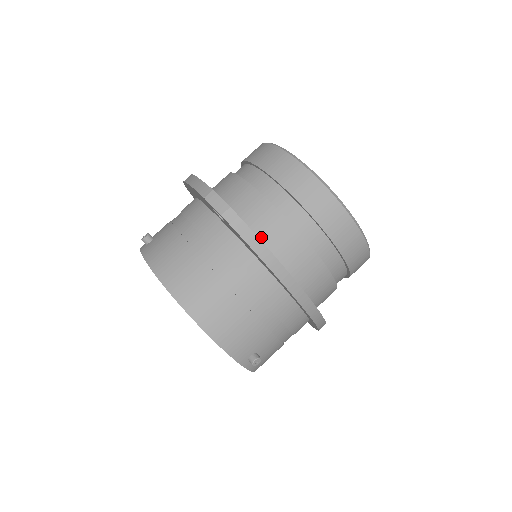
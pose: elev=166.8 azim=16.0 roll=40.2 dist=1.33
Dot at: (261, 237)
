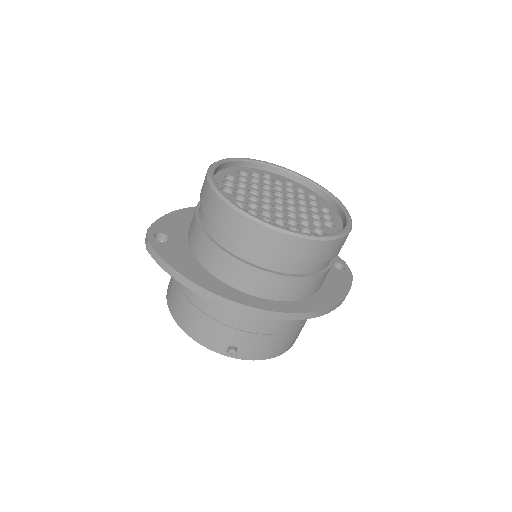
Dot at: (195, 252)
